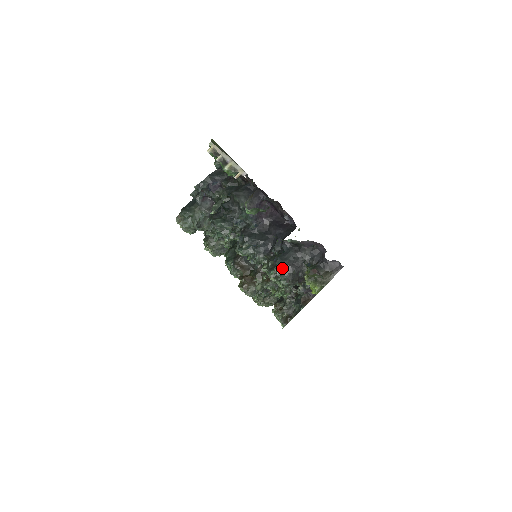
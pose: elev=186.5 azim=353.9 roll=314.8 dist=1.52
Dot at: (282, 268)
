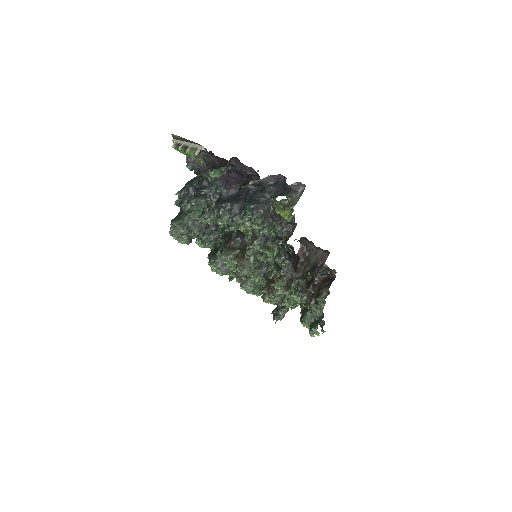
Dot at: (252, 208)
